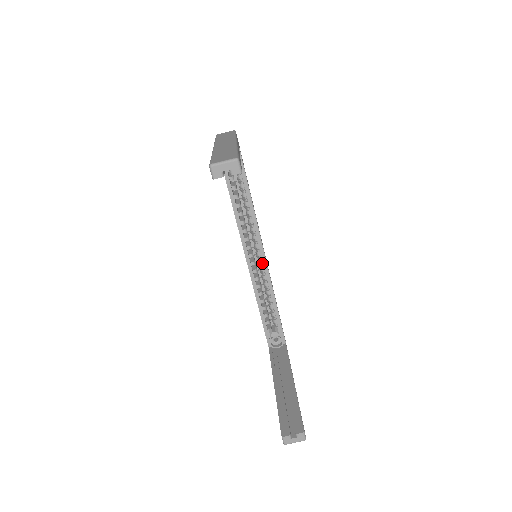
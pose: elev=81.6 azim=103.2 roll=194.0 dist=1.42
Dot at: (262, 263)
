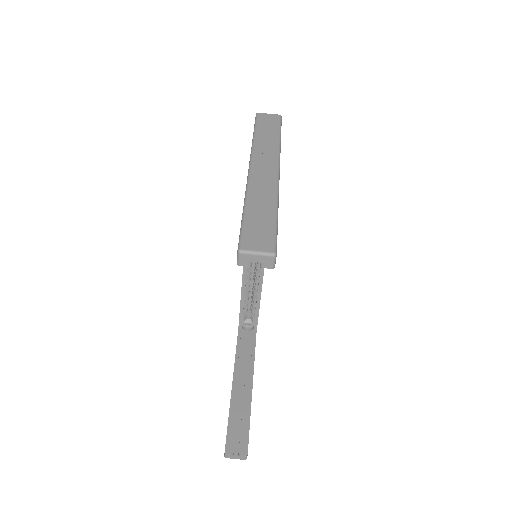
Dot at: occluded
